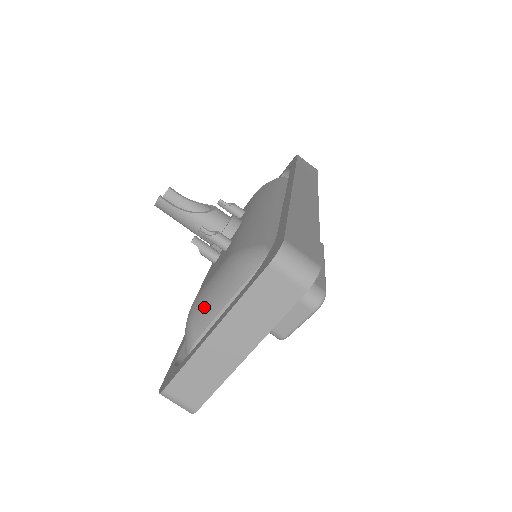
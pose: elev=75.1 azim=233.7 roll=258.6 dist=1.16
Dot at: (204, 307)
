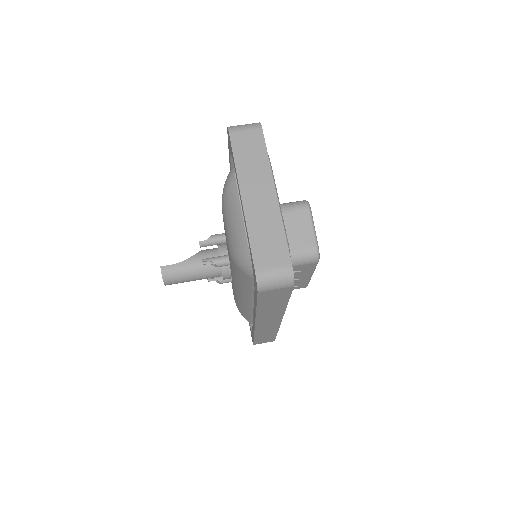
Dot at: (233, 228)
